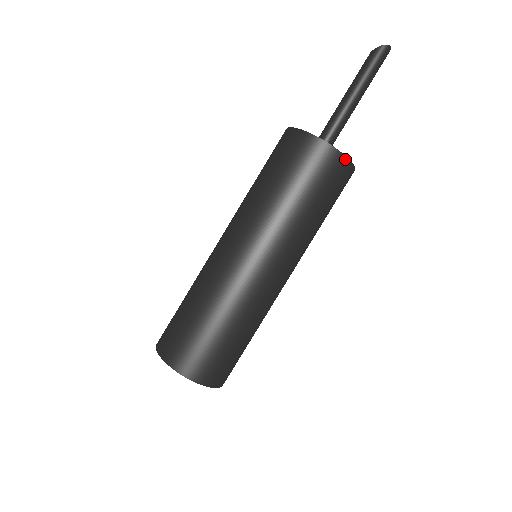
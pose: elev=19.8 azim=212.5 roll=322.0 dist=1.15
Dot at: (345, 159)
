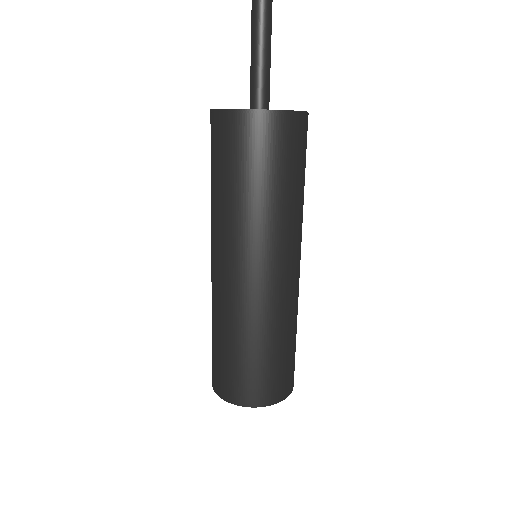
Dot at: (283, 114)
